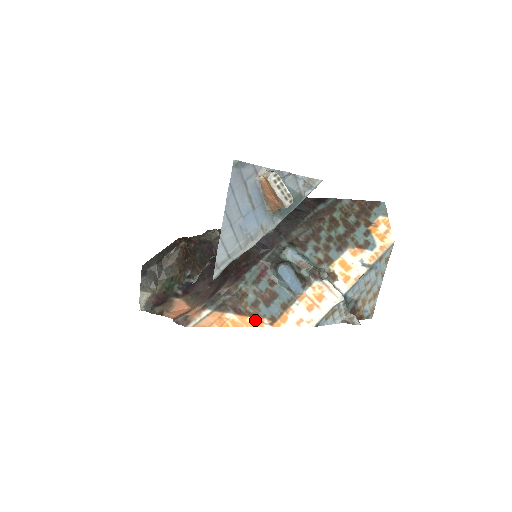
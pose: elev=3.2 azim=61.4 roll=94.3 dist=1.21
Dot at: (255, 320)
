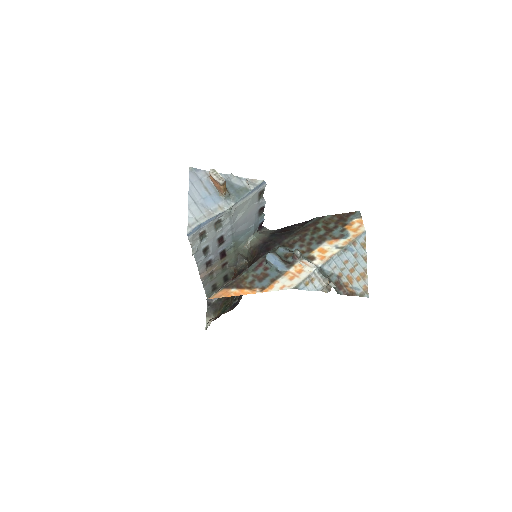
Dot at: (250, 290)
